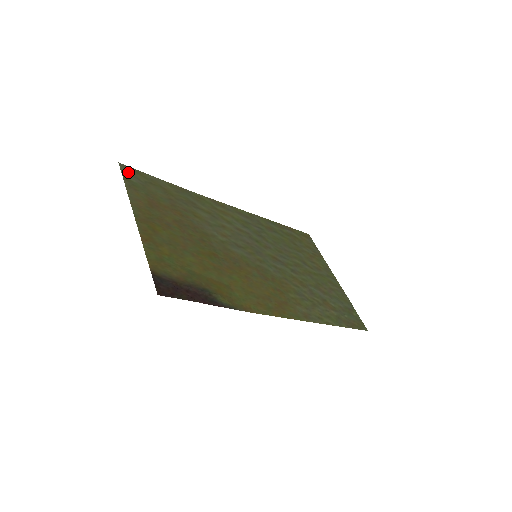
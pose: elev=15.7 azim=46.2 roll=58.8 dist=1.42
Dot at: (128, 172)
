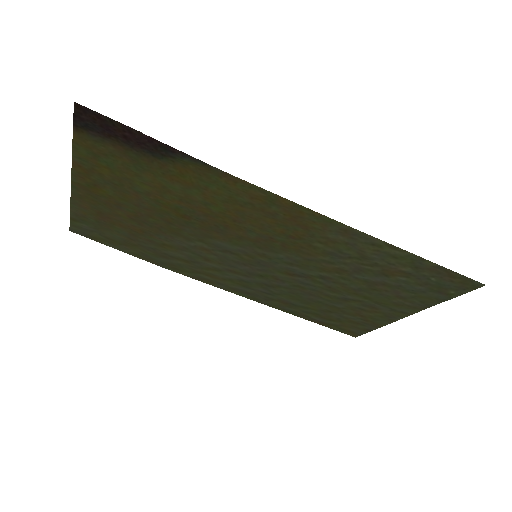
Dot at: (79, 229)
